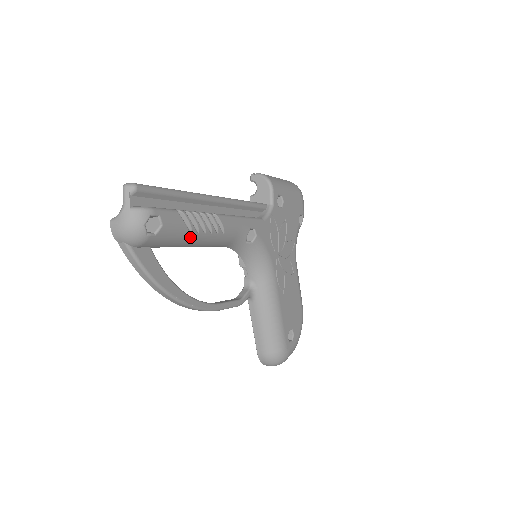
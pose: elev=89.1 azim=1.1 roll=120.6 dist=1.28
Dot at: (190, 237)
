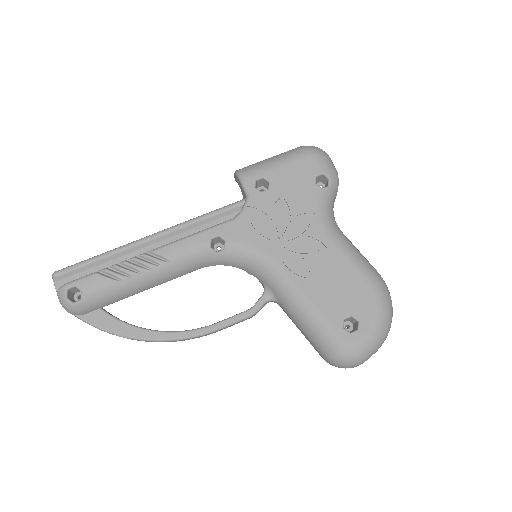
Dot at: (126, 284)
